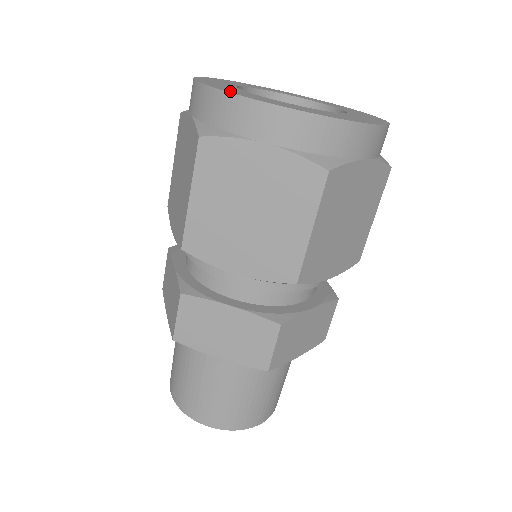
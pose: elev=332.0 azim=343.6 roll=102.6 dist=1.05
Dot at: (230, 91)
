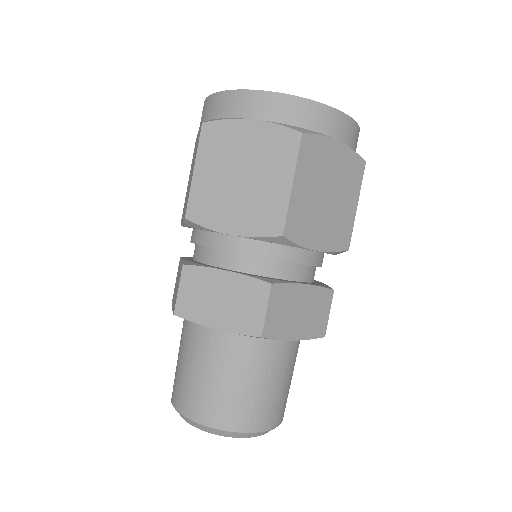
Dot at: (307, 101)
